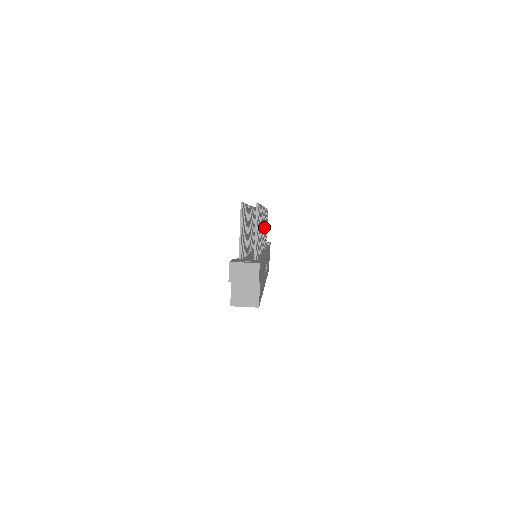
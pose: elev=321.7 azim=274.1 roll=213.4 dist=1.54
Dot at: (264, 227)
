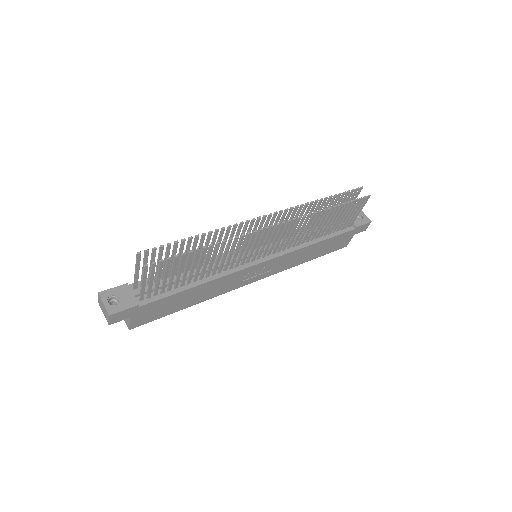
Dot at: (291, 233)
